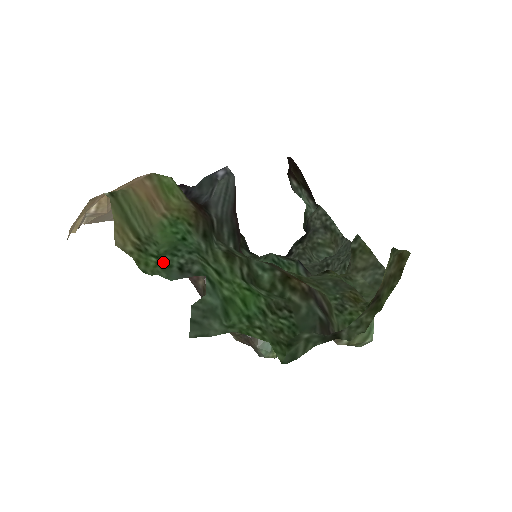
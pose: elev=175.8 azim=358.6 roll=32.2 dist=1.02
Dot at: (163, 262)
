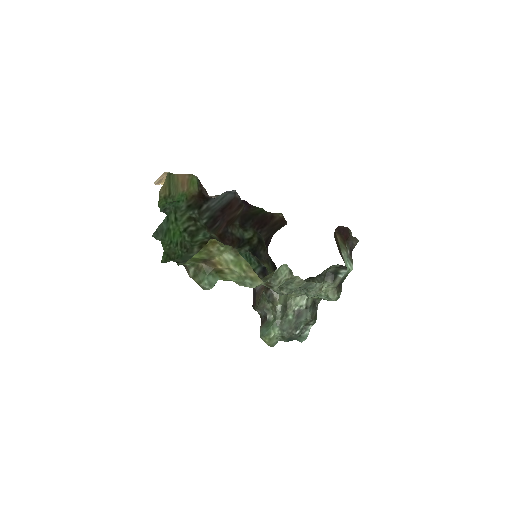
Dot at: (165, 205)
